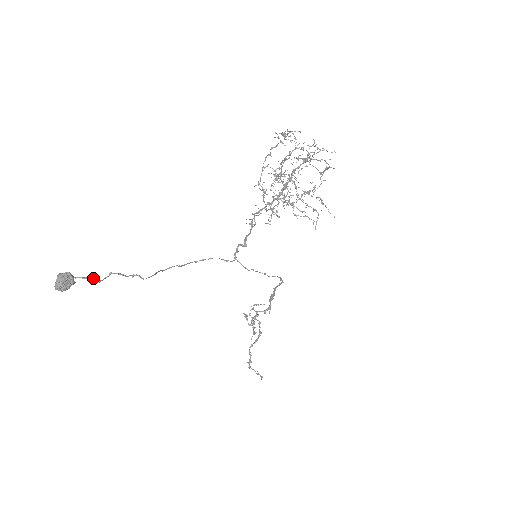
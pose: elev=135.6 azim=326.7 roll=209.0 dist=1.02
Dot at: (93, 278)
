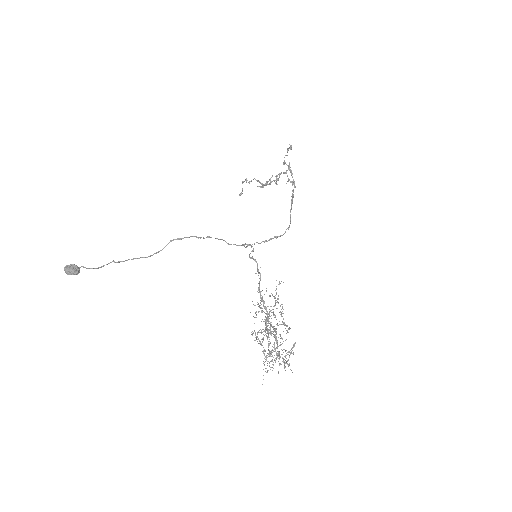
Dot at: occluded
